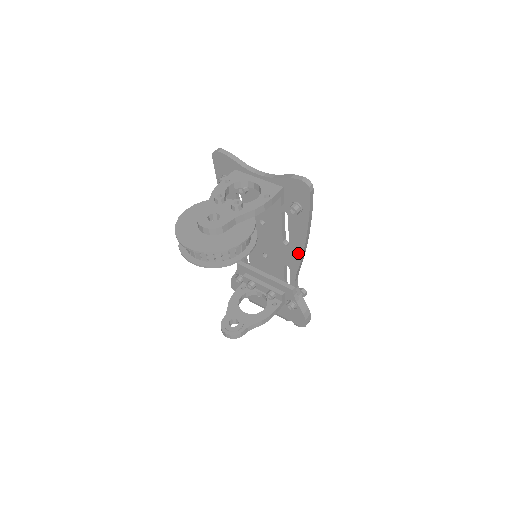
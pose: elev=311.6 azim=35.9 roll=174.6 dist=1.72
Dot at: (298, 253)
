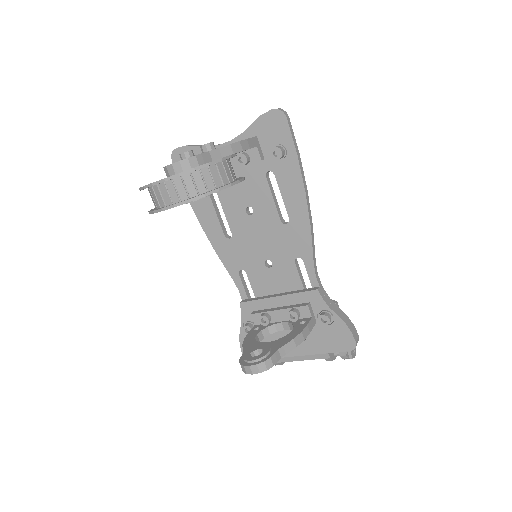
Dot at: (304, 224)
